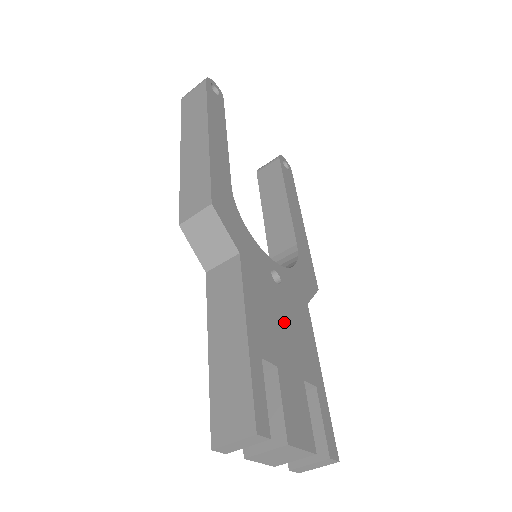
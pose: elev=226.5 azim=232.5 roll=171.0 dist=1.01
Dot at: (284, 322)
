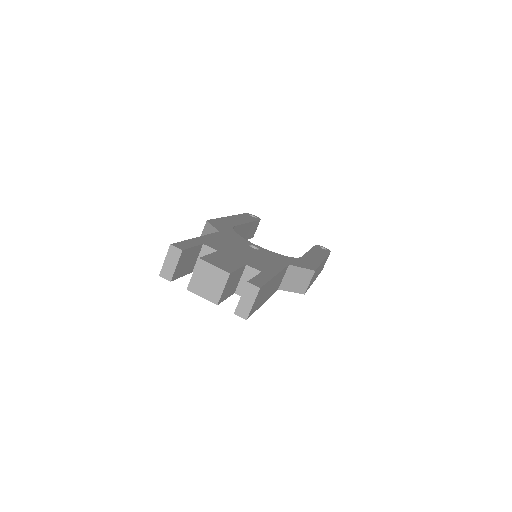
Dot at: (245, 253)
